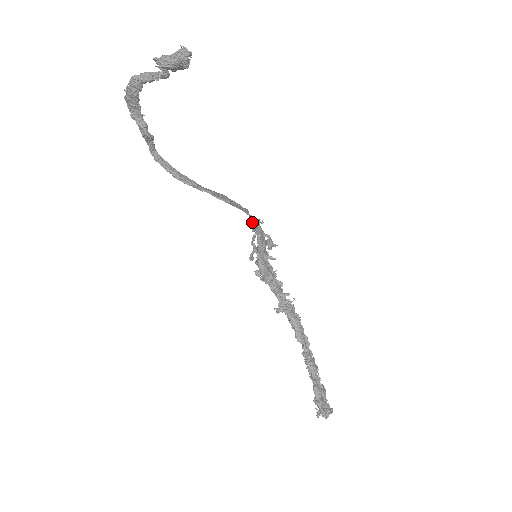
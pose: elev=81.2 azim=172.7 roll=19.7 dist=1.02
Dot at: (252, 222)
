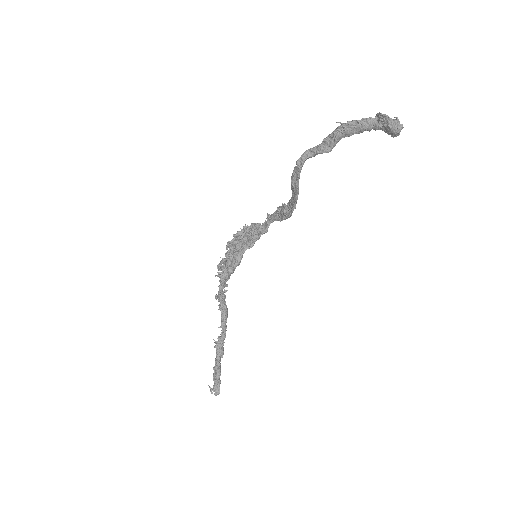
Dot at: occluded
